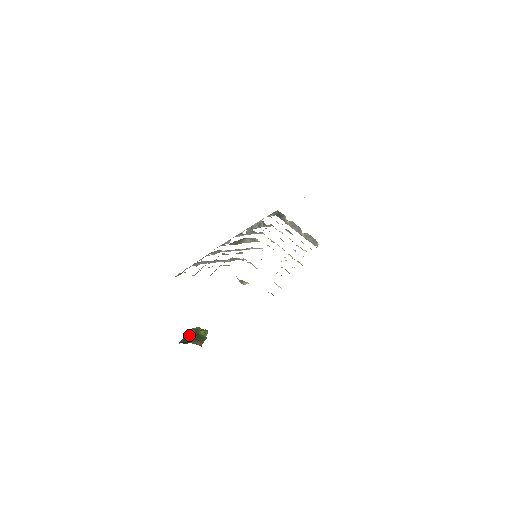
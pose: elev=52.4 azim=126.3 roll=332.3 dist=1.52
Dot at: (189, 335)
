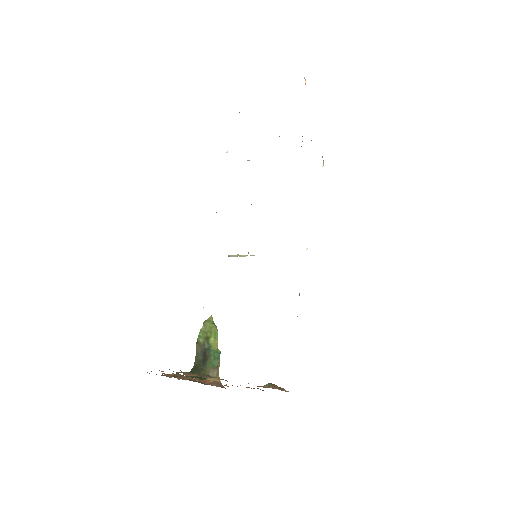
Dot at: (201, 350)
